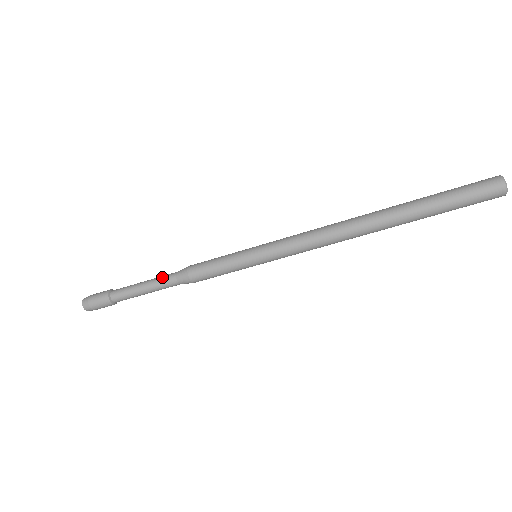
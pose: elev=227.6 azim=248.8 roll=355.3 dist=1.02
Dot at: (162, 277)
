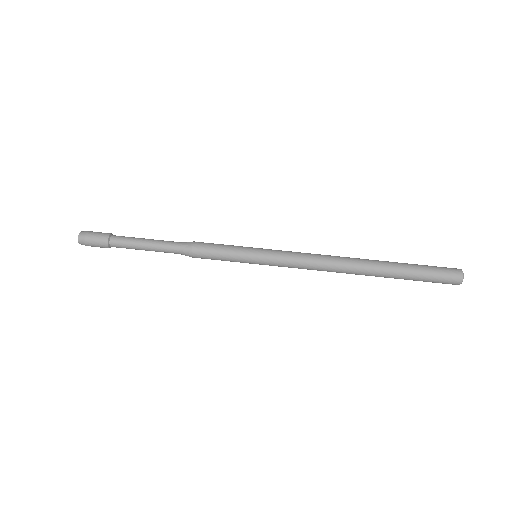
Dot at: (168, 241)
